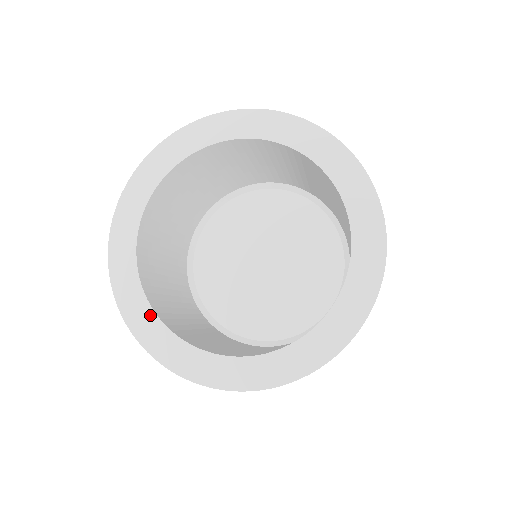
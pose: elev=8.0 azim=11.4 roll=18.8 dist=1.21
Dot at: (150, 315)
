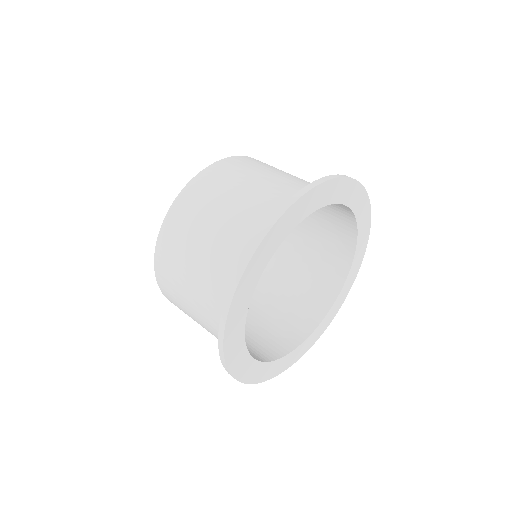
Dot at: (269, 365)
